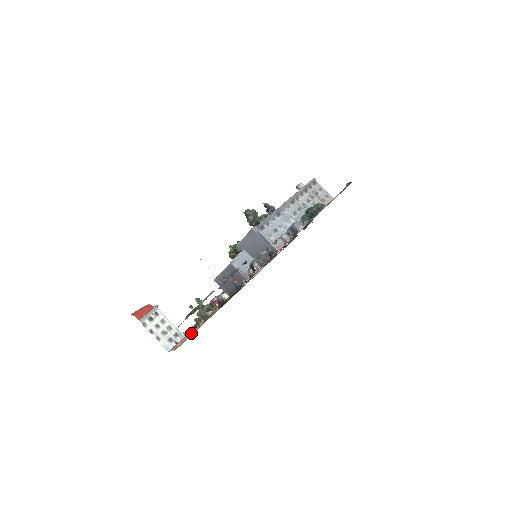
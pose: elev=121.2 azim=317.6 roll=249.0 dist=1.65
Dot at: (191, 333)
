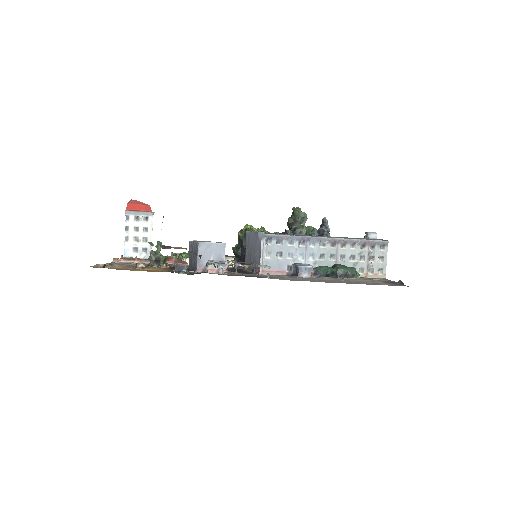
Dot at: (143, 262)
